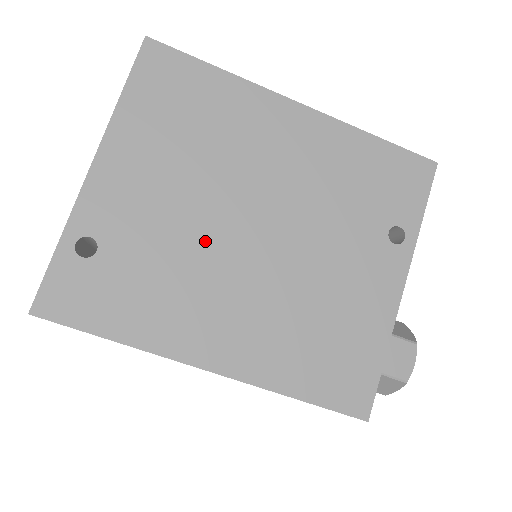
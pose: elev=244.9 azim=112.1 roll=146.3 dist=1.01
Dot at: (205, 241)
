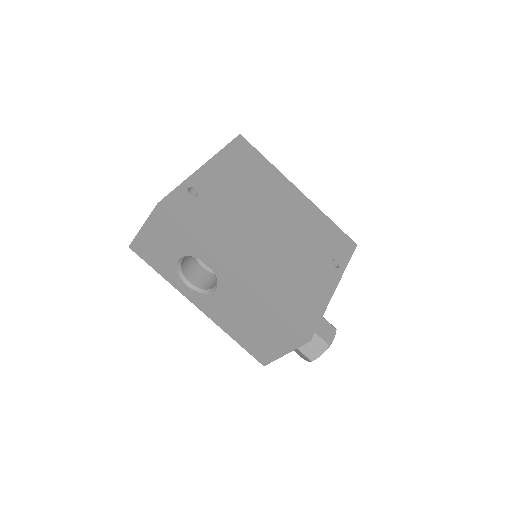
Dot at: (247, 219)
